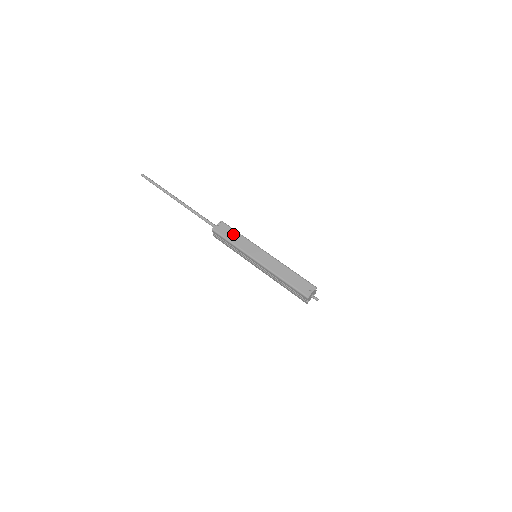
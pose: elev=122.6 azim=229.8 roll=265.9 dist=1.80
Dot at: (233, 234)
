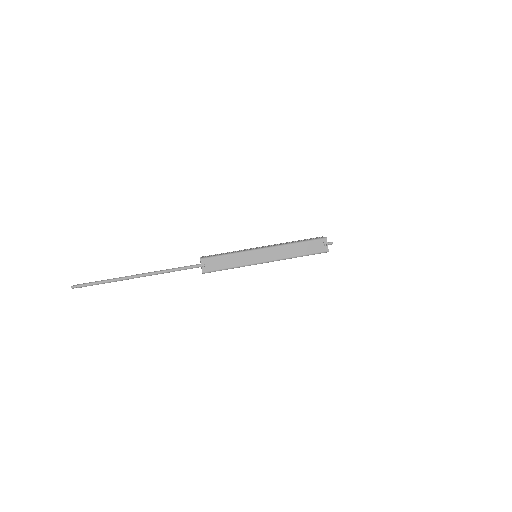
Dot at: (224, 260)
